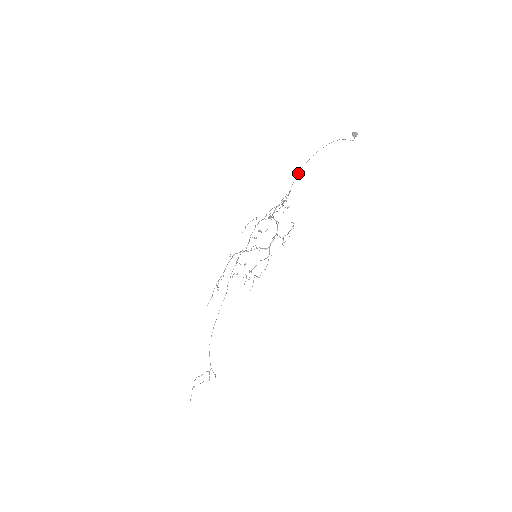
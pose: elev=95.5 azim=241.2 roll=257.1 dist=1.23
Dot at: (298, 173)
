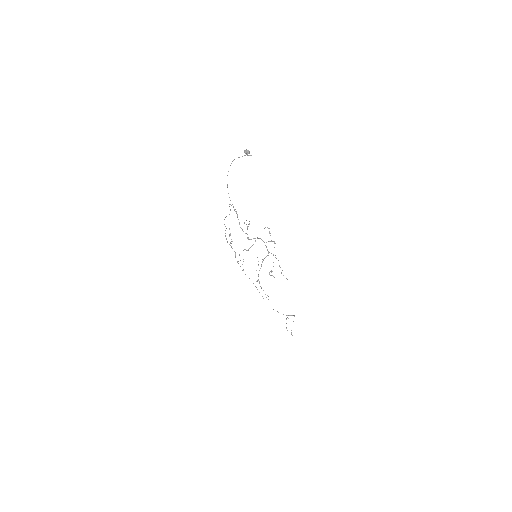
Dot at: (229, 197)
